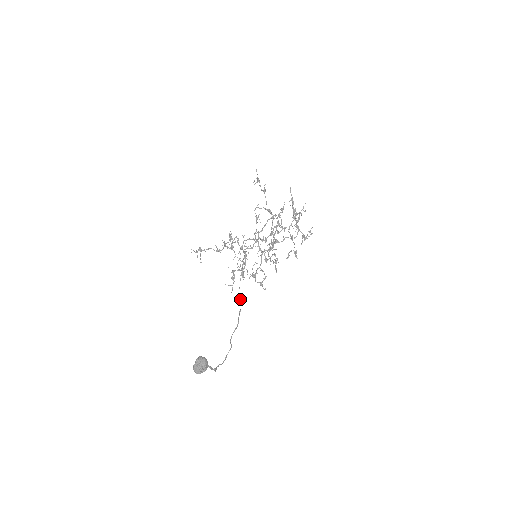
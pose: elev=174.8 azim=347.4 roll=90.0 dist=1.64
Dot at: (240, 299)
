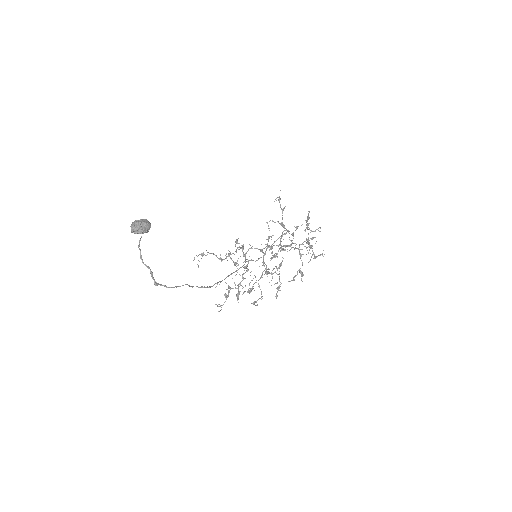
Dot at: occluded
